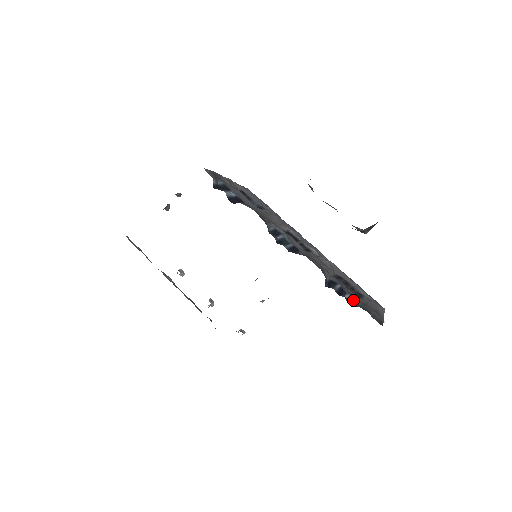
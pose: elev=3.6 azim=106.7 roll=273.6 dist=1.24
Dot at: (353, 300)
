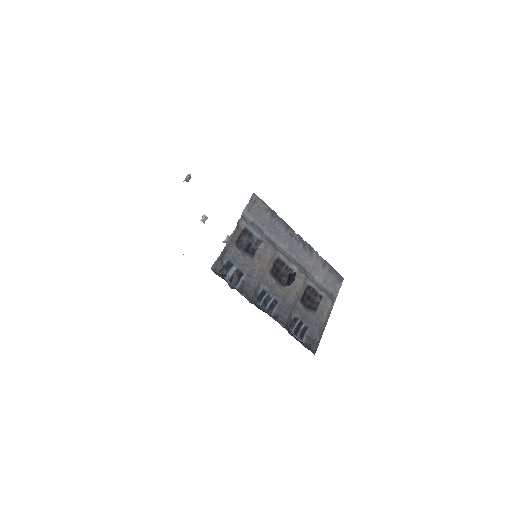
Dot at: (306, 328)
